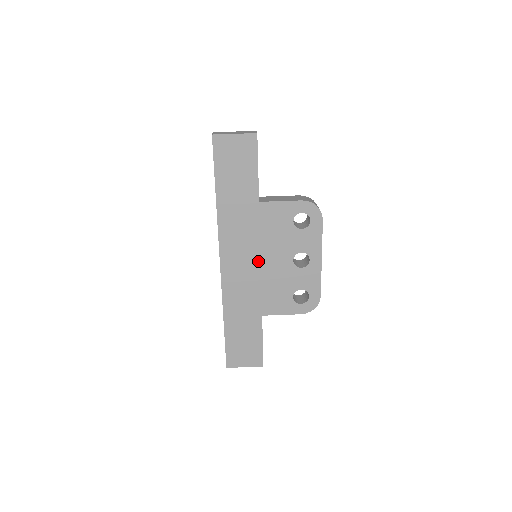
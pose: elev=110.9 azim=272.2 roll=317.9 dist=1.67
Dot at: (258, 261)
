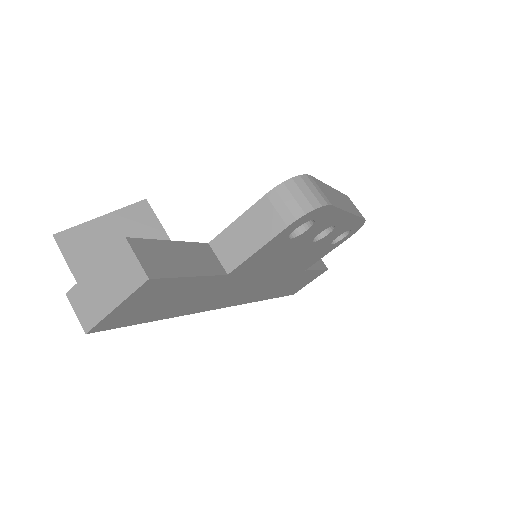
Dot at: (270, 274)
